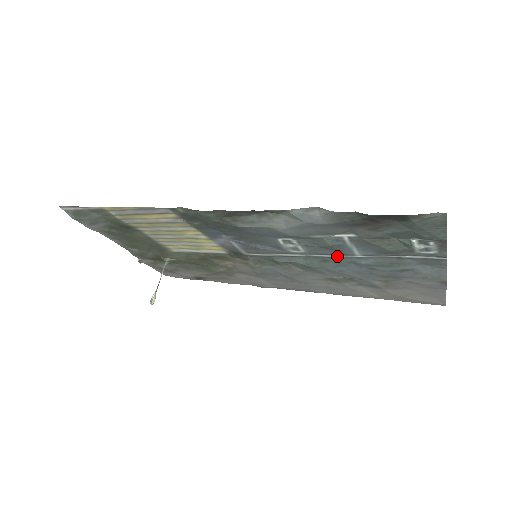
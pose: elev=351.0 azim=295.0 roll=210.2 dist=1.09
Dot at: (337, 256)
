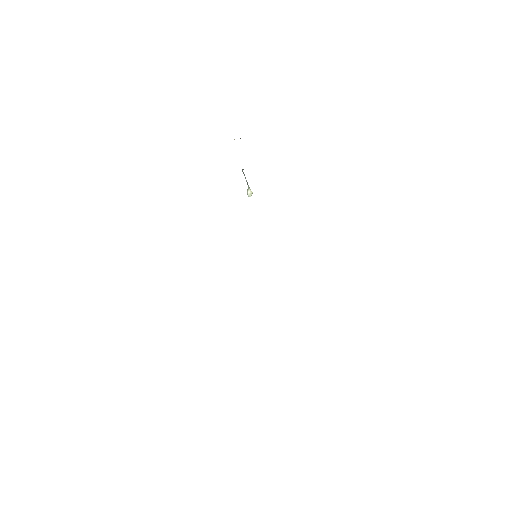
Dot at: occluded
